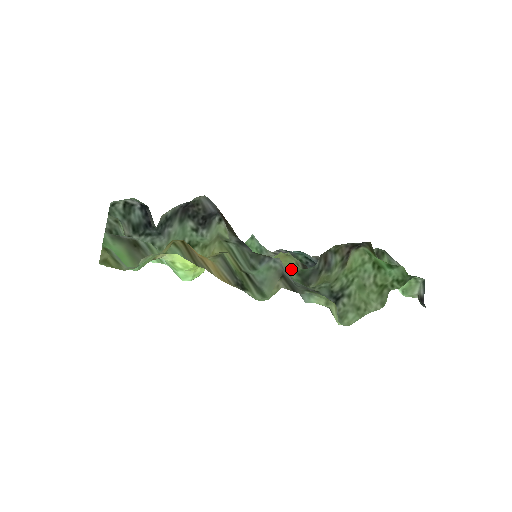
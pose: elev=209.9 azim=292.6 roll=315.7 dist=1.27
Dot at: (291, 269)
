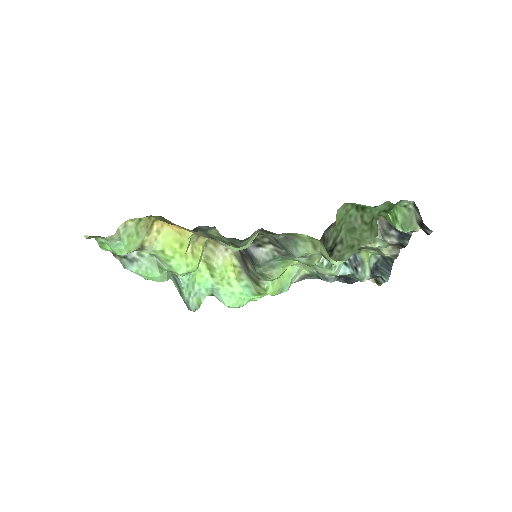
Dot at: occluded
